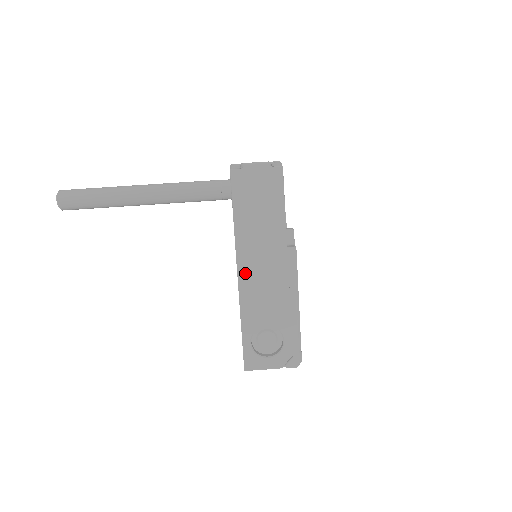
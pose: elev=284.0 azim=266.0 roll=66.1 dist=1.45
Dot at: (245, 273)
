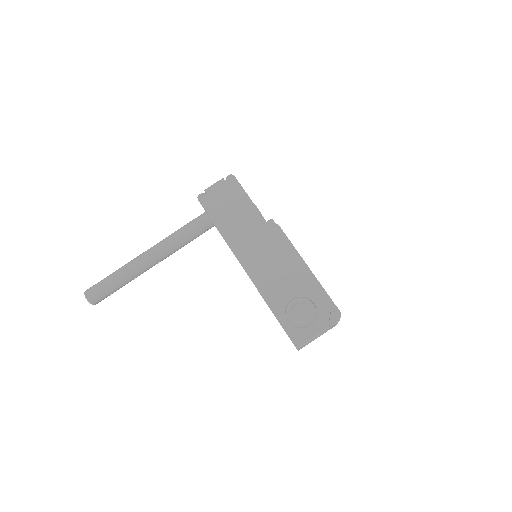
Dot at: (250, 266)
